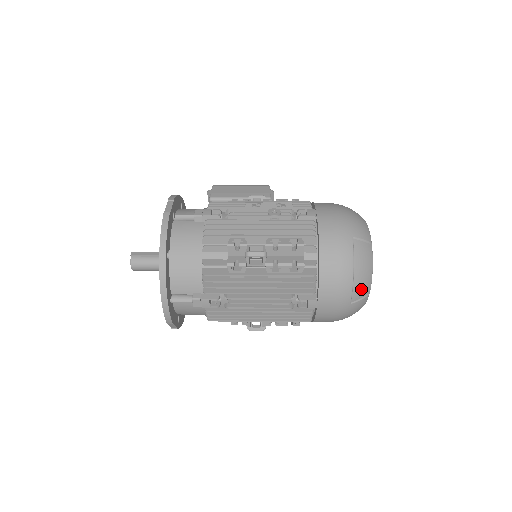
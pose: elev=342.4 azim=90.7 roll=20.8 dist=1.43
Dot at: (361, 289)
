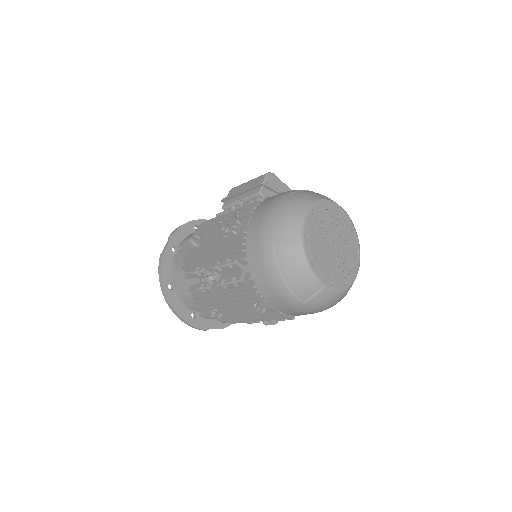
Dot at: (304, 289)
